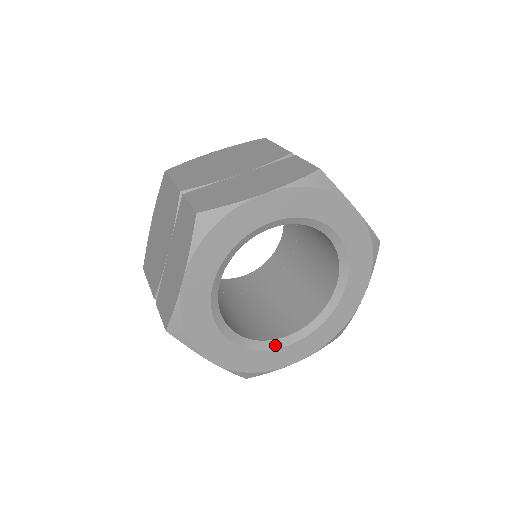
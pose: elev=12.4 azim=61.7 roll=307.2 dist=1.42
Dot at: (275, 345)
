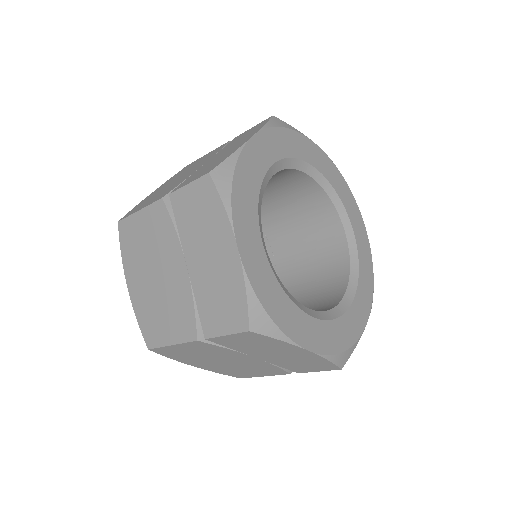
Dot at: (293, 300)
